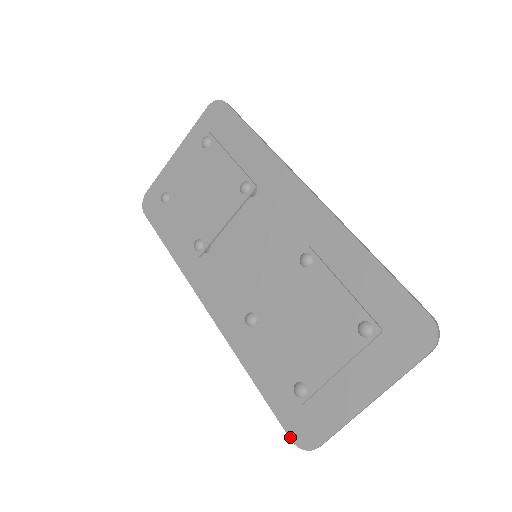
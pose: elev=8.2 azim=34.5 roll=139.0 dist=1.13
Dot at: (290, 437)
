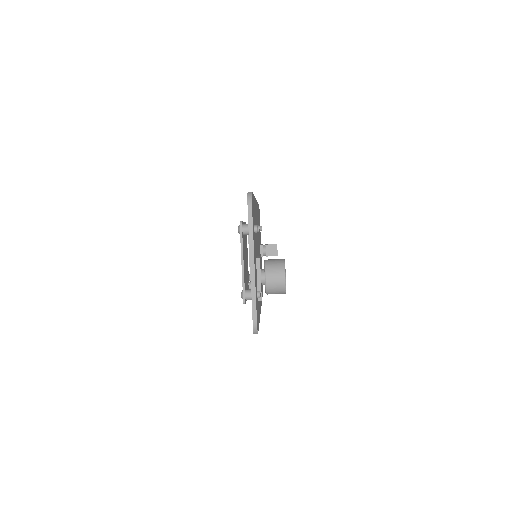
Dot at: occluded
